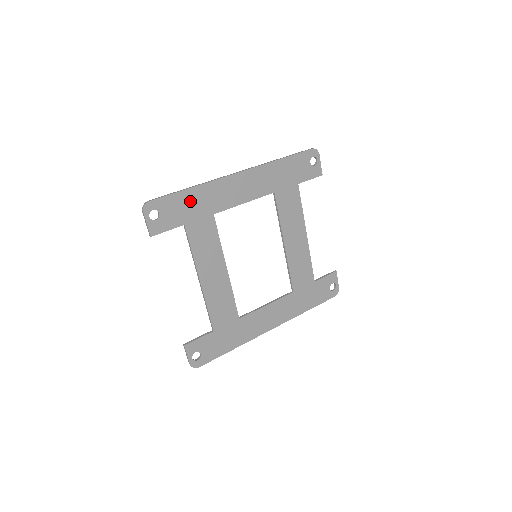
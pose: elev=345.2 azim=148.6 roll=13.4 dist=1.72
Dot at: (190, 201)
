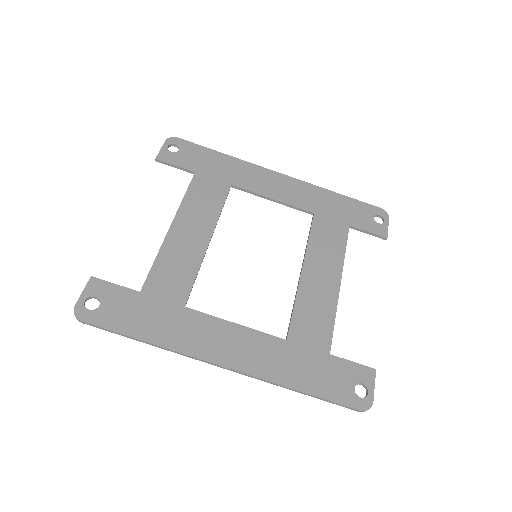
Dot at: (215, 161)
